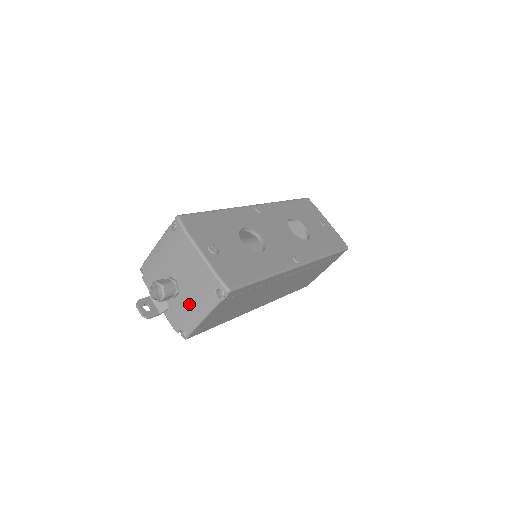
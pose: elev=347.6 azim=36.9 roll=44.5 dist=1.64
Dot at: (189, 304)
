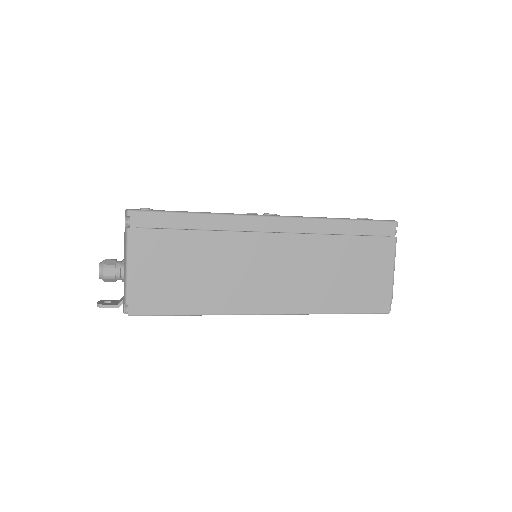
Dot at: occluded
